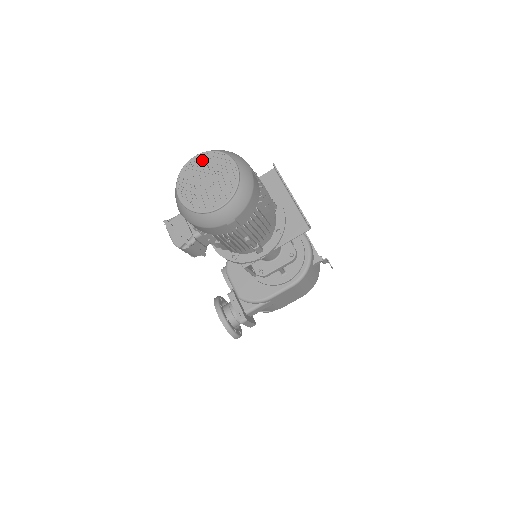
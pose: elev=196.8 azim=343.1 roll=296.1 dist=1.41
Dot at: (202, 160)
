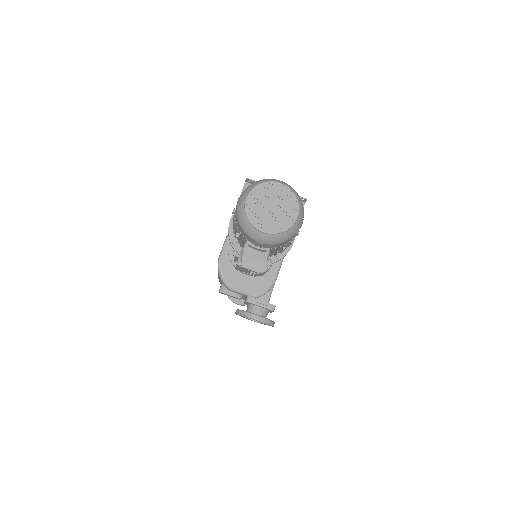
Dot at: (255, 197)
